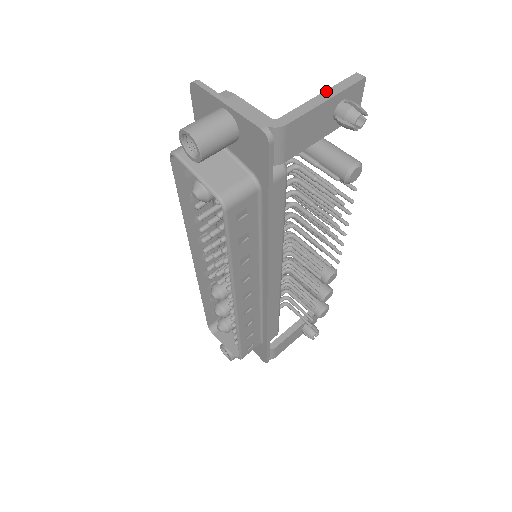
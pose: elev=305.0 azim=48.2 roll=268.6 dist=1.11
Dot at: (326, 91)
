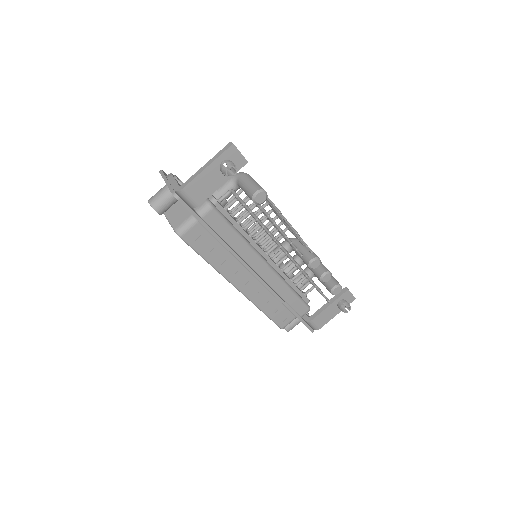
Dot at: (210, 160)
